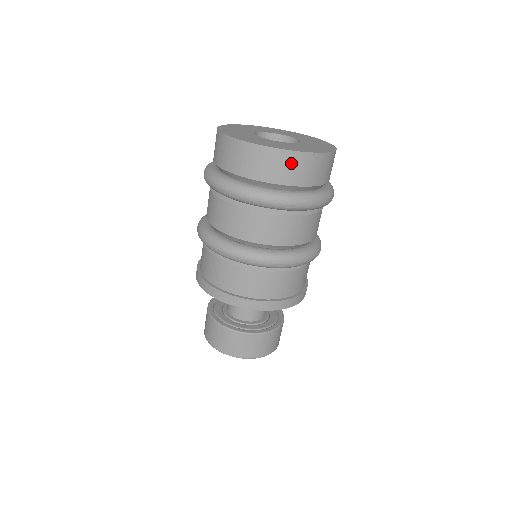
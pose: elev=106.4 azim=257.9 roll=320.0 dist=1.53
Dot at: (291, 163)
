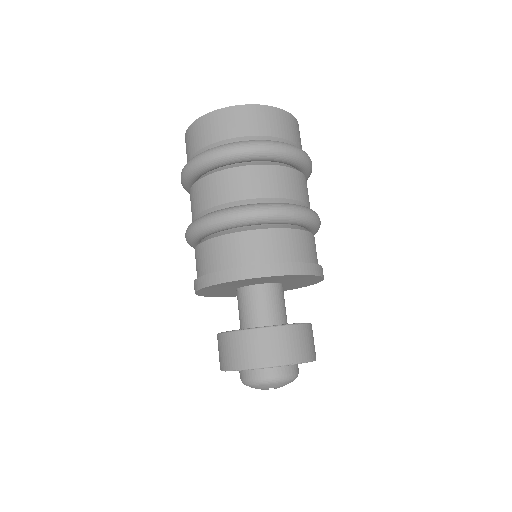
Dot at: (265, 116)
